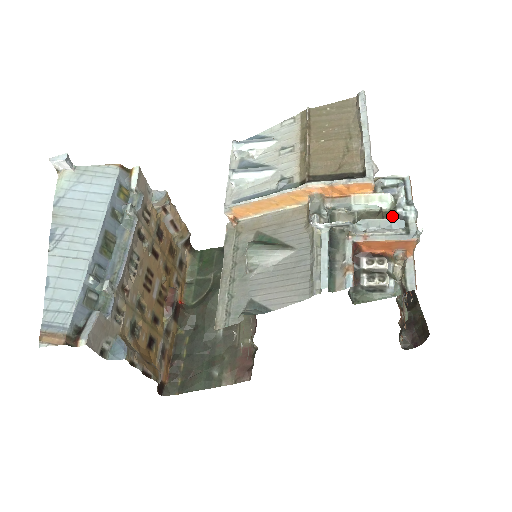
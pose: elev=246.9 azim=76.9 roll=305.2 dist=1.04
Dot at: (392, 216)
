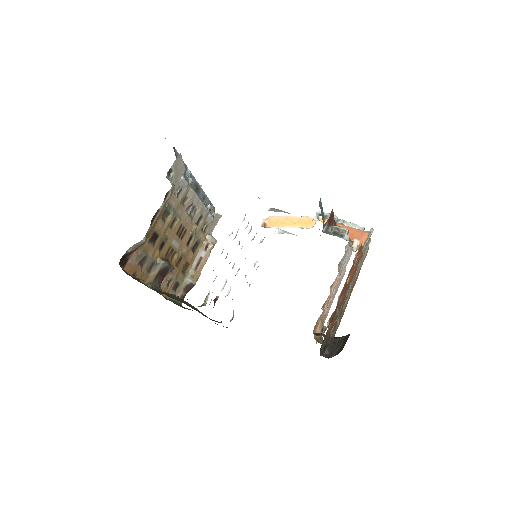
Dot at: occluded
